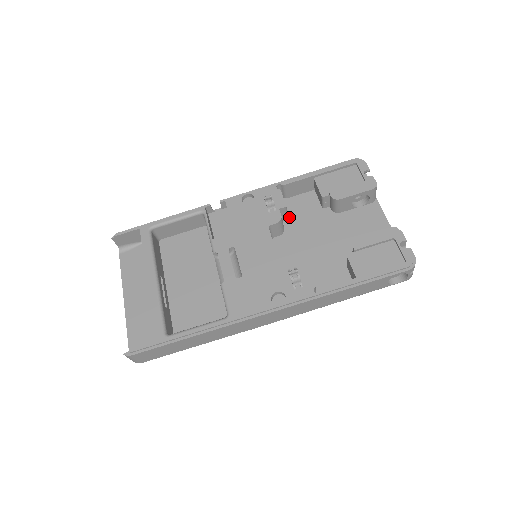
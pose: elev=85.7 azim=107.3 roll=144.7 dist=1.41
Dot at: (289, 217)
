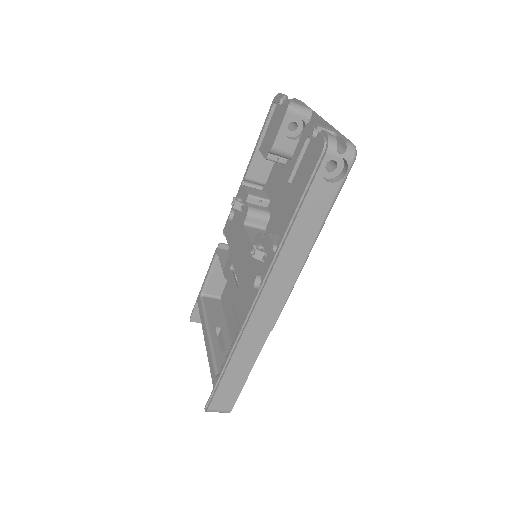
Dot at: (270, 199)
